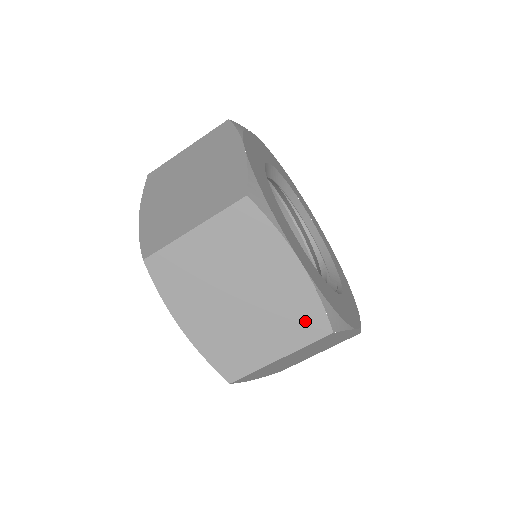
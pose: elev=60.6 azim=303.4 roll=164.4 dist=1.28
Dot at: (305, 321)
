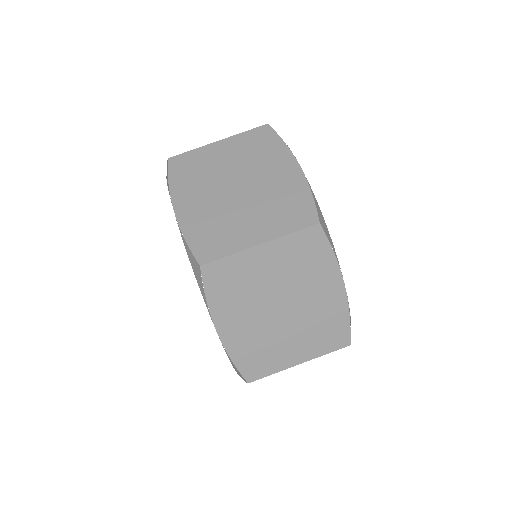
Dot at: (331, 334)
